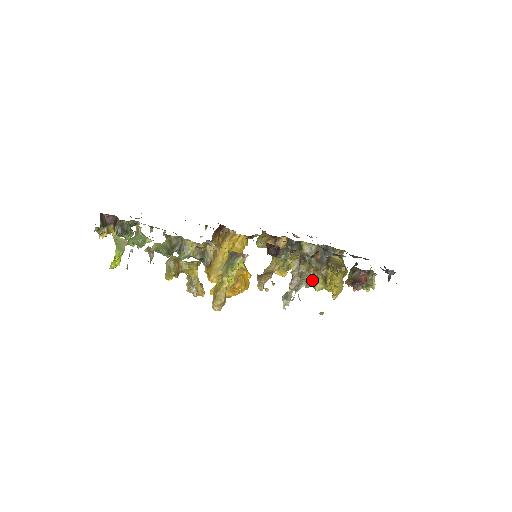
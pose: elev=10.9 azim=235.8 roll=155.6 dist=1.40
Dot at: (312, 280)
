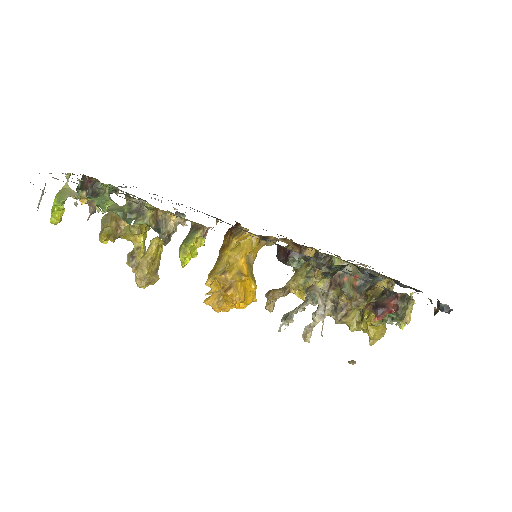
Dot at: (343, 313)
